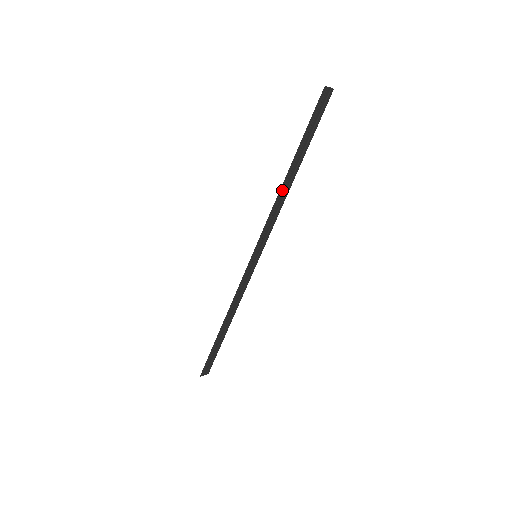
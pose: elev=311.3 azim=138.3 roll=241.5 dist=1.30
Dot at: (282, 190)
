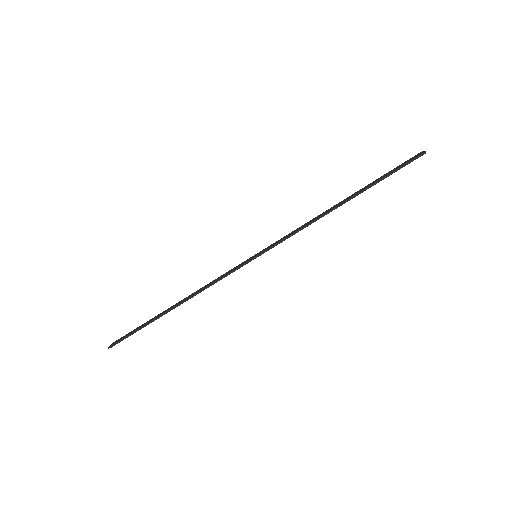
Dot at: (327, 213)
